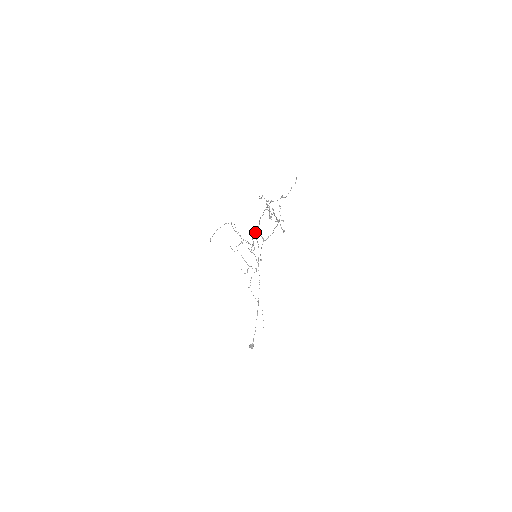
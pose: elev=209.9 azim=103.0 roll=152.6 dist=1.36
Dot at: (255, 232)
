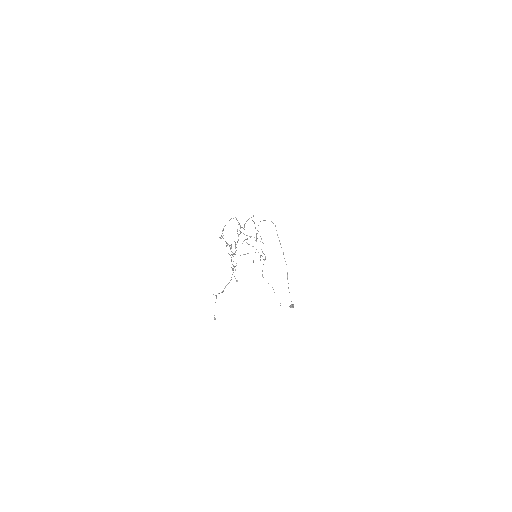
Dot at: (255, 228)
